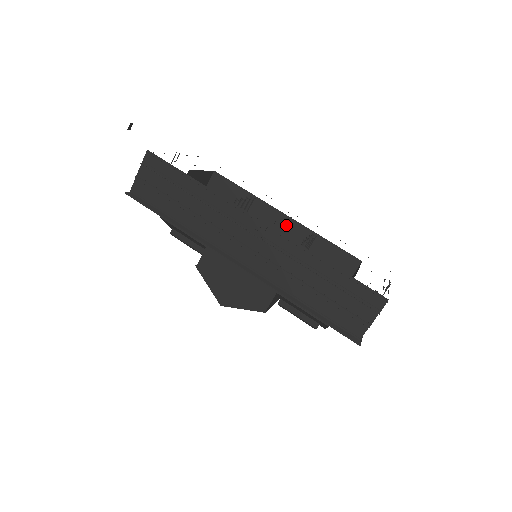
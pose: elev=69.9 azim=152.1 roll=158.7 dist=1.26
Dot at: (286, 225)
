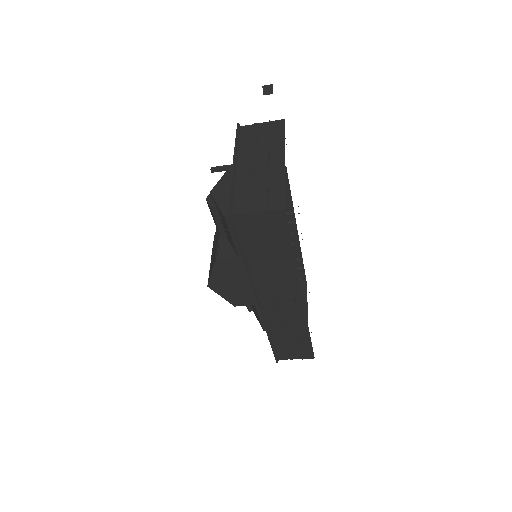
Dot at: occluded
